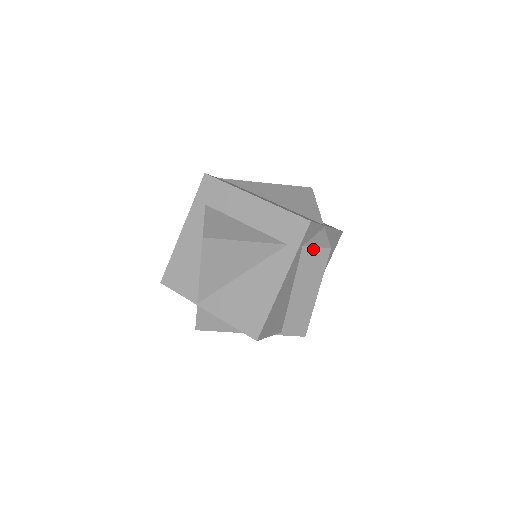
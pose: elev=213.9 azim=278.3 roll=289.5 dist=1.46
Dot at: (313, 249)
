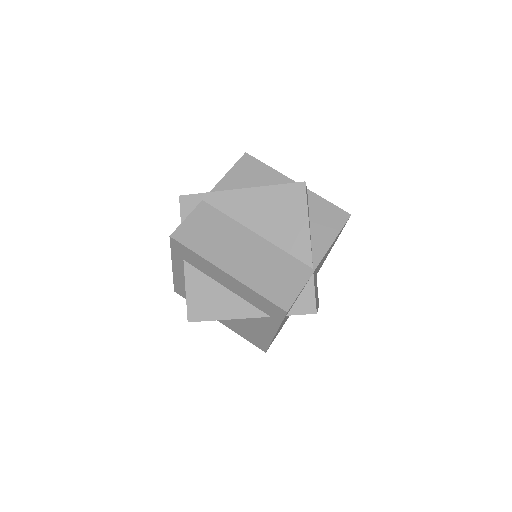
Dot at: (298, 314)
